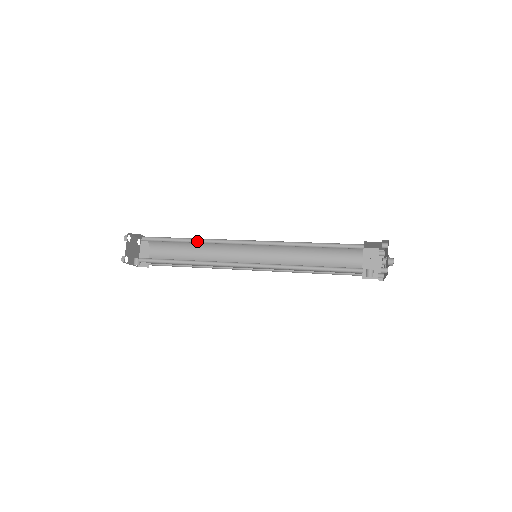
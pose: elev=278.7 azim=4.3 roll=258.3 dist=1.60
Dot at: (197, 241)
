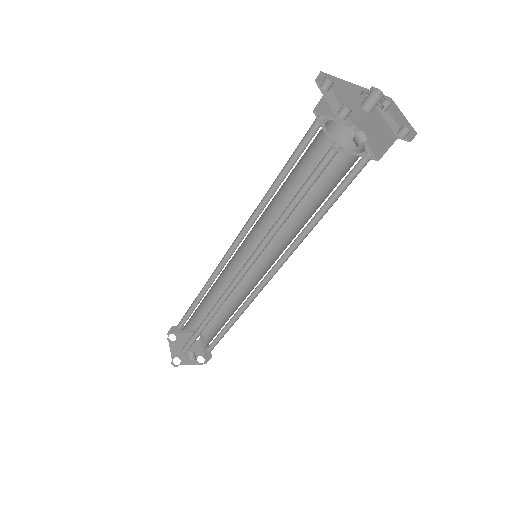
Dot at: occluded
